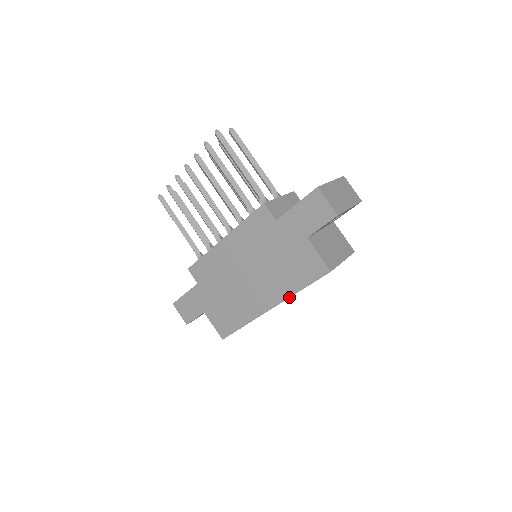
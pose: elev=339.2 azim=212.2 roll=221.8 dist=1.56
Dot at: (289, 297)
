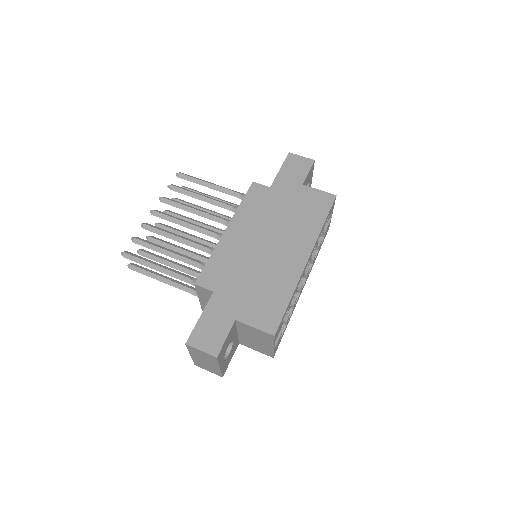
Dot at: (318, 236)
